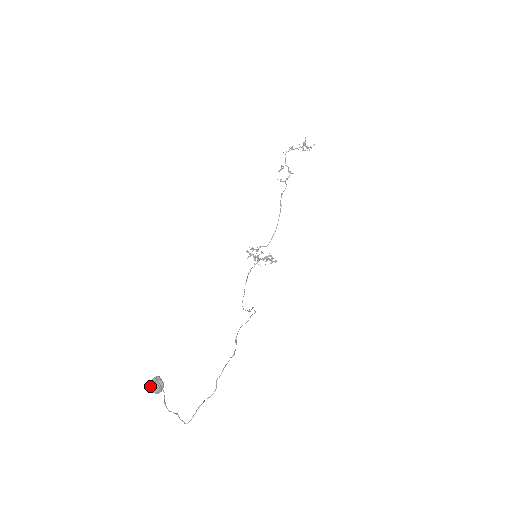
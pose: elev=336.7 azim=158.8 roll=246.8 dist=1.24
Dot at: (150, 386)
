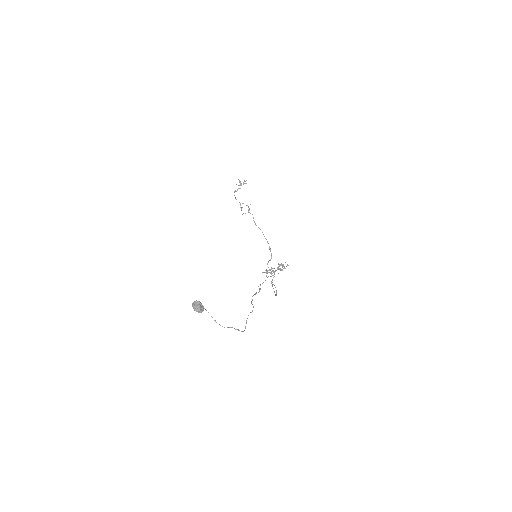
Dot at: occluded
